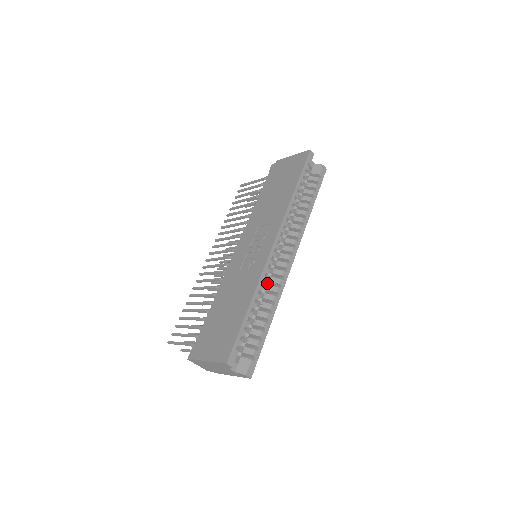
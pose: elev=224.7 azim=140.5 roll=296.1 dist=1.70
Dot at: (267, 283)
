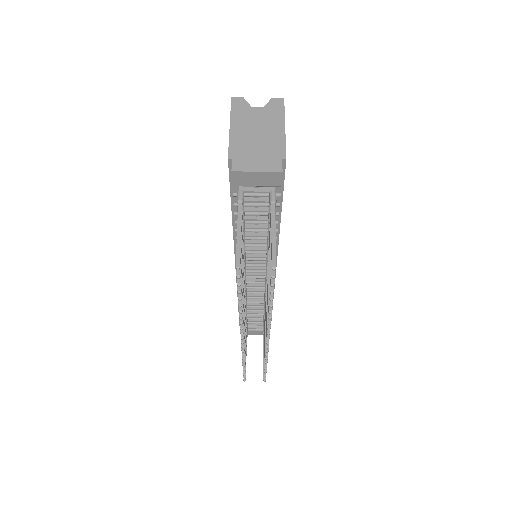
Dot at: occluded
